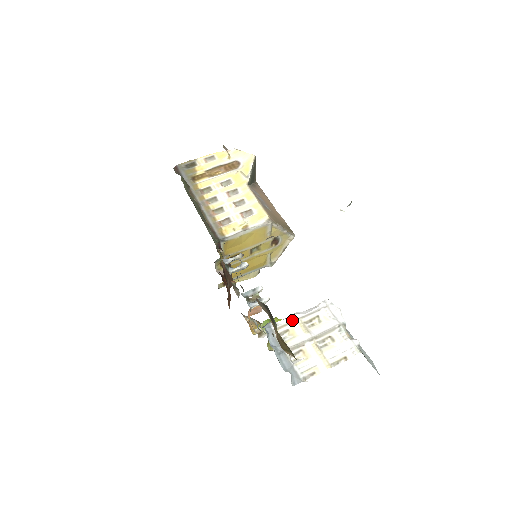
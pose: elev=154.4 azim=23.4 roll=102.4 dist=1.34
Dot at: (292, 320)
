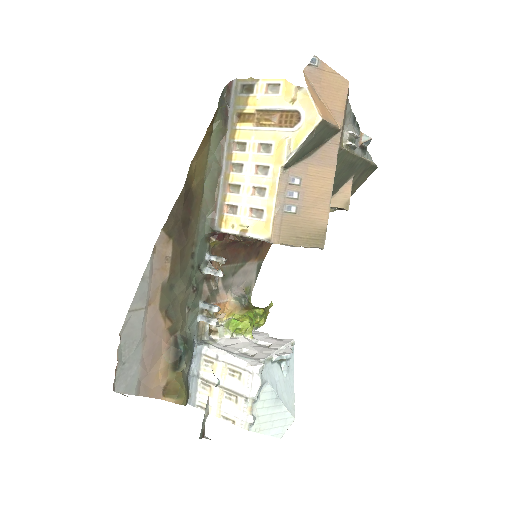
Dot at: (219, 359)
